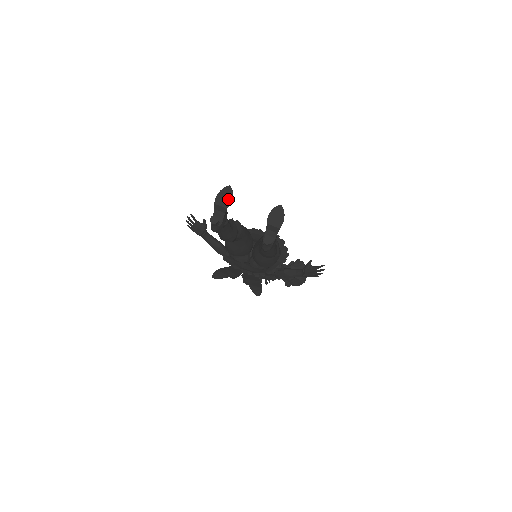
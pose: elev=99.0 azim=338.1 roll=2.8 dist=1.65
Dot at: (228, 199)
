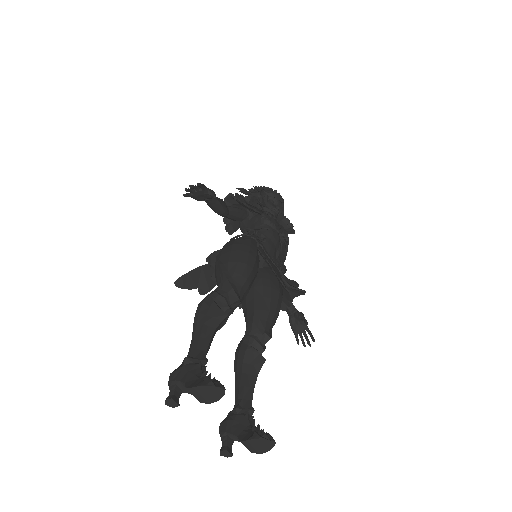
Dot at: (209, 399)
